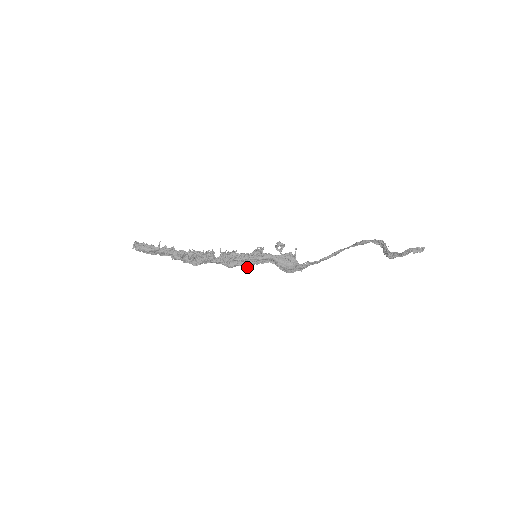
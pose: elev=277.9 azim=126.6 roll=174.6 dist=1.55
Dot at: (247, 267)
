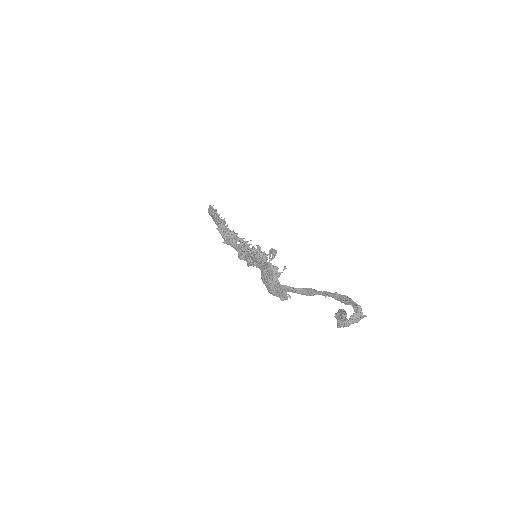
Dot at: (247, 265)
